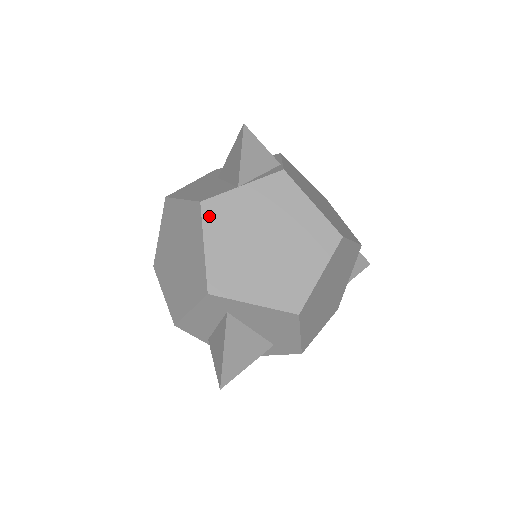
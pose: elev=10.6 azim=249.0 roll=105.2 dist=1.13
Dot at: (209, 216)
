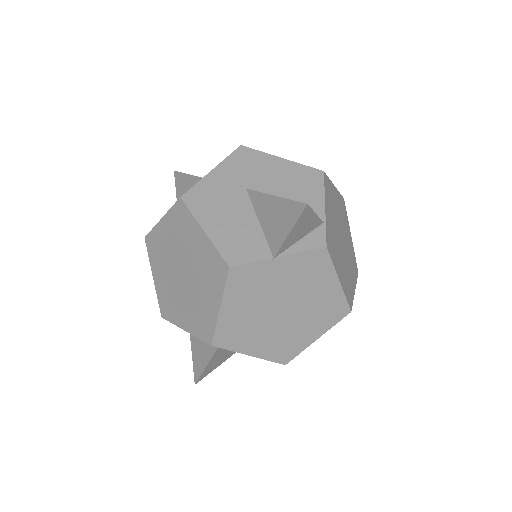
Dot at: (234, 282)
